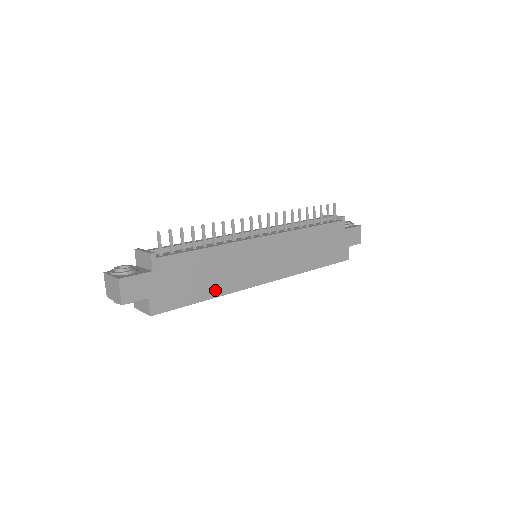
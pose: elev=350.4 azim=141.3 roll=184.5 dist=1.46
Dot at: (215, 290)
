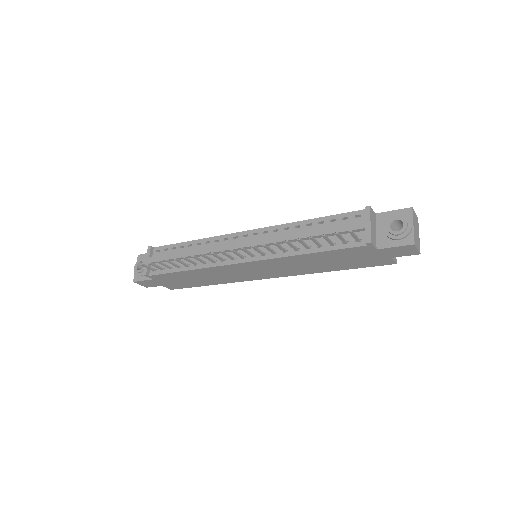
Dot at: (214, 282)
